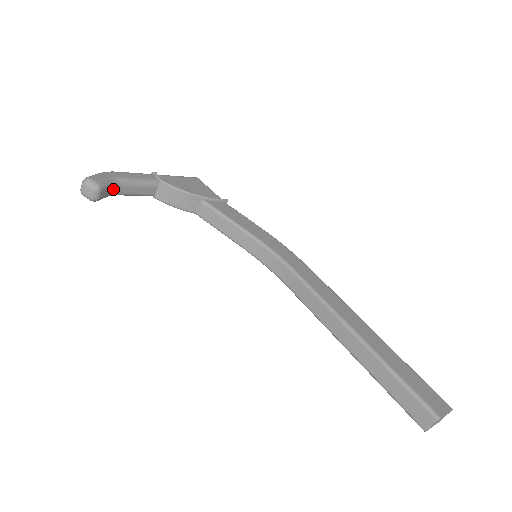
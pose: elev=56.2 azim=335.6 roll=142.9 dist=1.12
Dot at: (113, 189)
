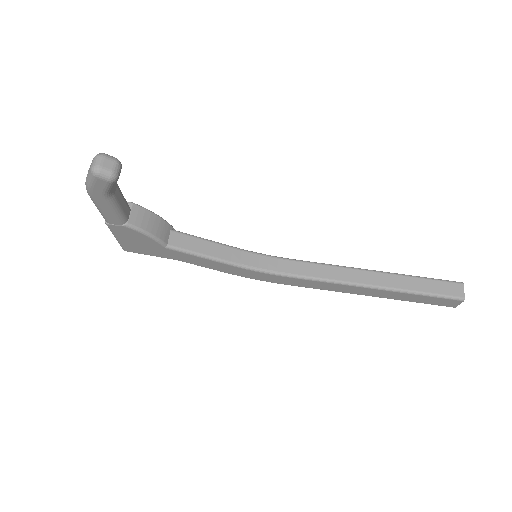
Dot at: occluded
